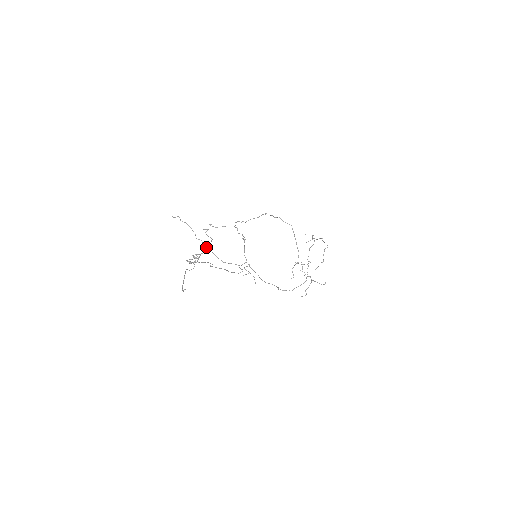
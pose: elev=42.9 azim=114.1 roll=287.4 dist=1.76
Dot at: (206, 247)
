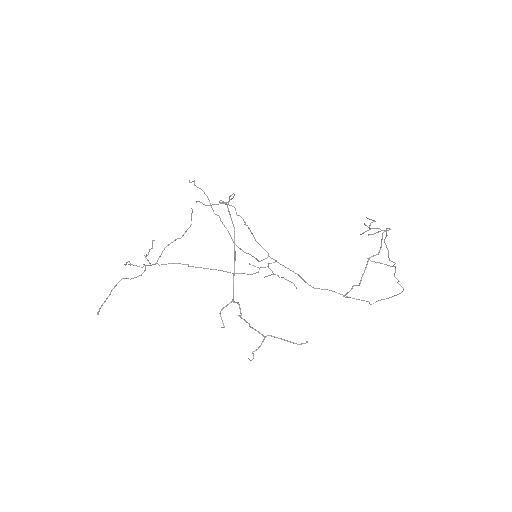
Dot at: occluded
